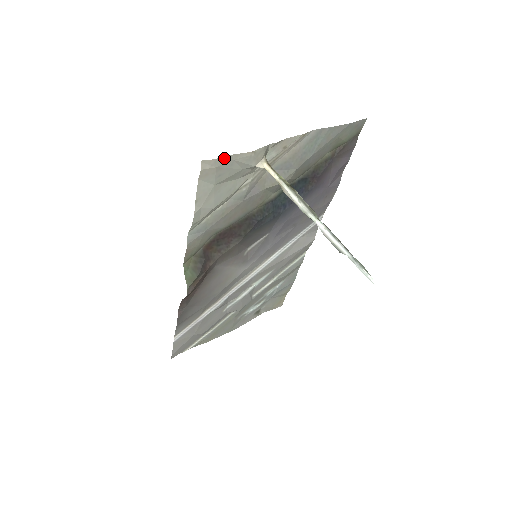
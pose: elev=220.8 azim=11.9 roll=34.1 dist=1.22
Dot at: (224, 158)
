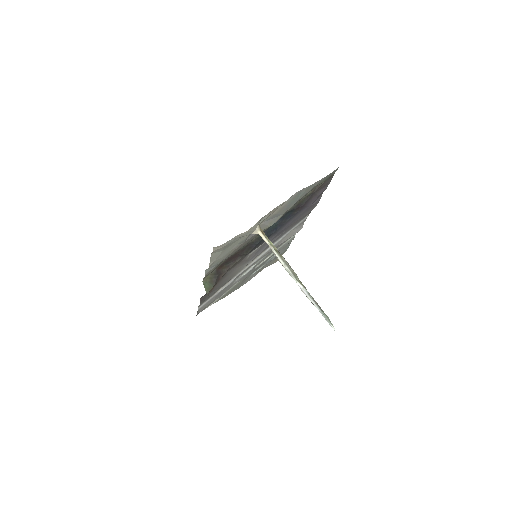
Dot at: (229, 241)
